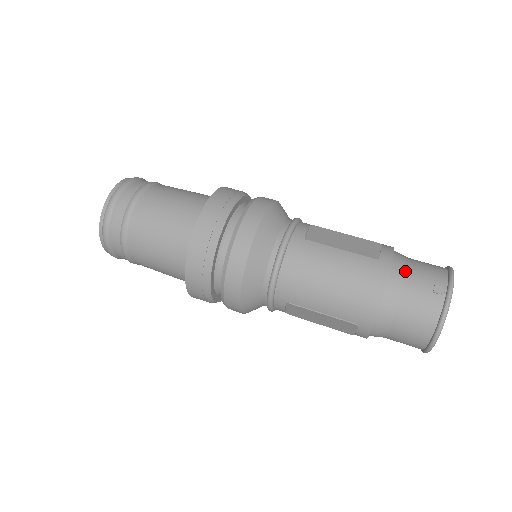
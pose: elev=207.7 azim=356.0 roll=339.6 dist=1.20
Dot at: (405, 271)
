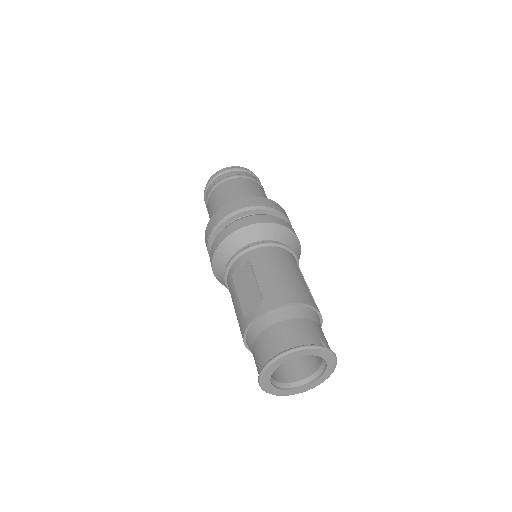
Dot at: (319, 323)
